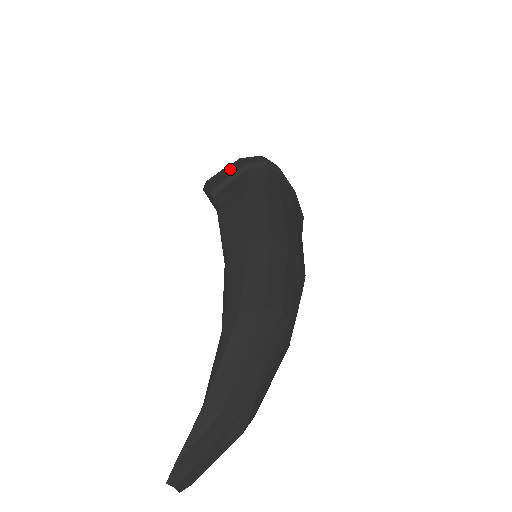
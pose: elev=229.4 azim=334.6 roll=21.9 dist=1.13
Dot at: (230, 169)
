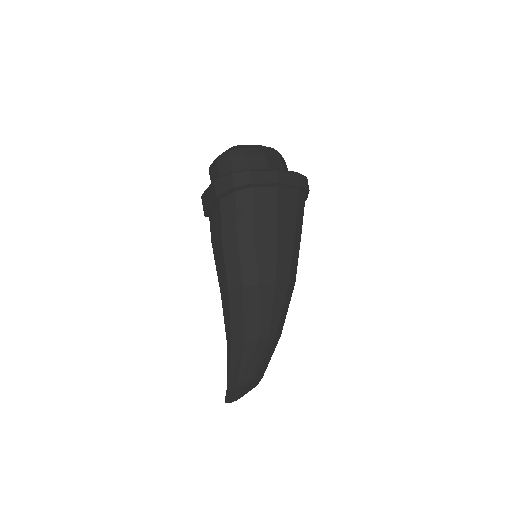
Dot at: (210, 194)
